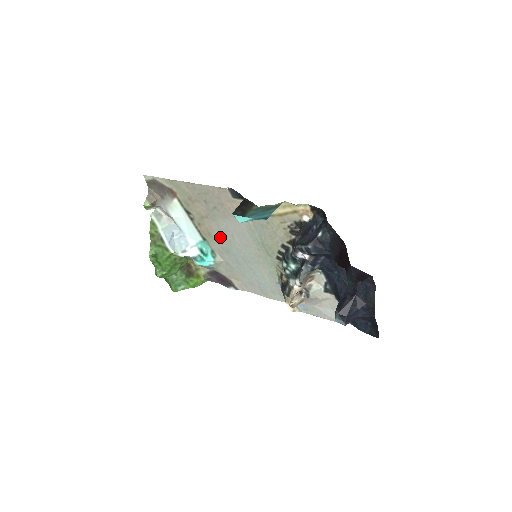
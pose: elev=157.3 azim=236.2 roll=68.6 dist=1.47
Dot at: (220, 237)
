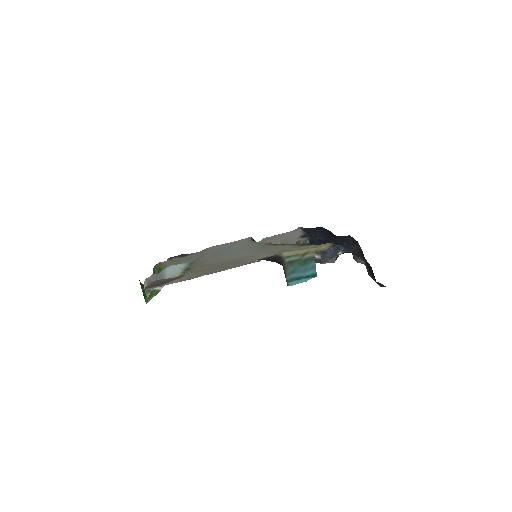
Dot at: (214, 259)
